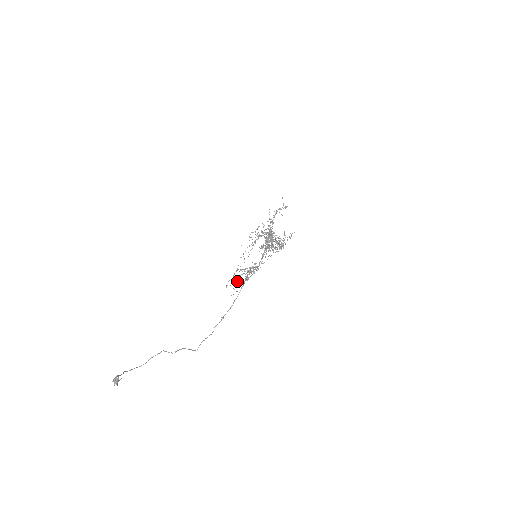
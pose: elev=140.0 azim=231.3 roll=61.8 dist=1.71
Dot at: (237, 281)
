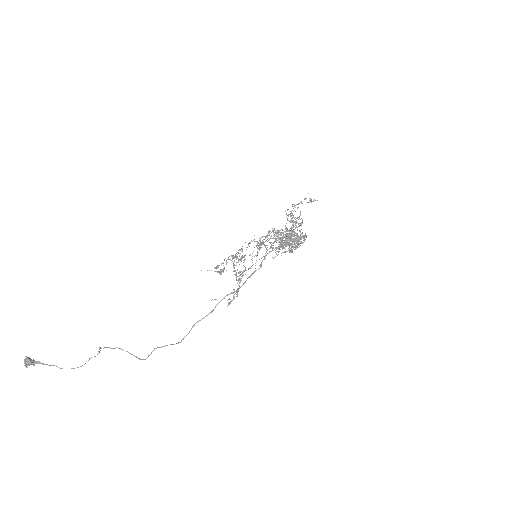
Dot at: (237, 293)
